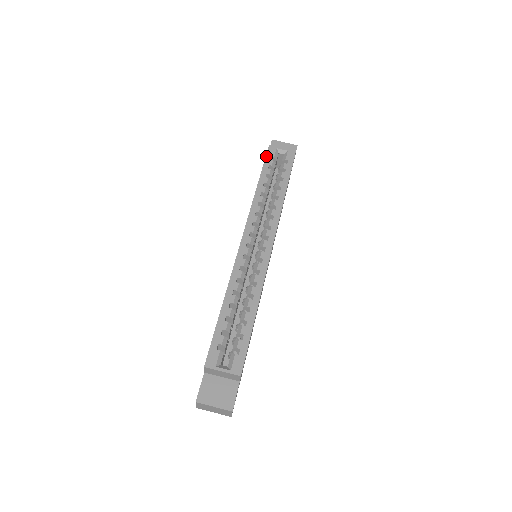
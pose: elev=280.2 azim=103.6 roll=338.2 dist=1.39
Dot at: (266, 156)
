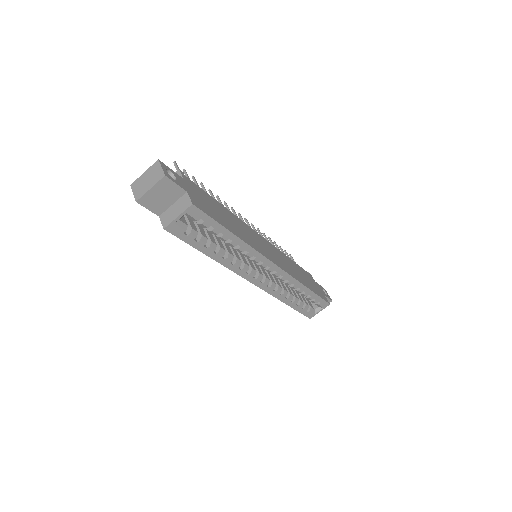
Dot at: occluded
